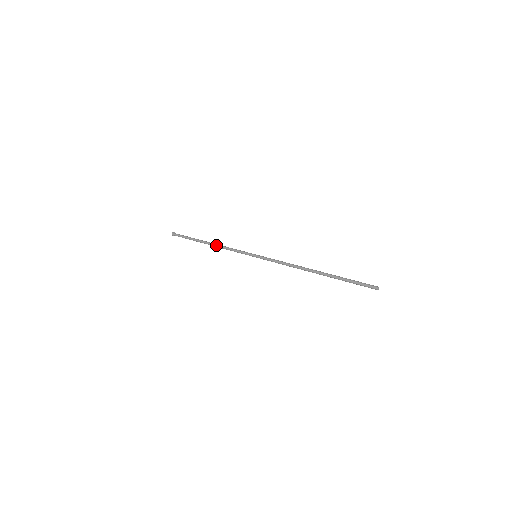
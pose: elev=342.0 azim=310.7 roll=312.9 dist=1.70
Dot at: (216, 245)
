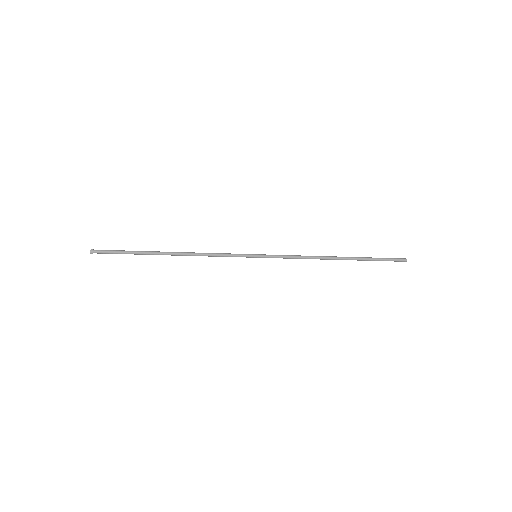
Dot at: (188, 254)
